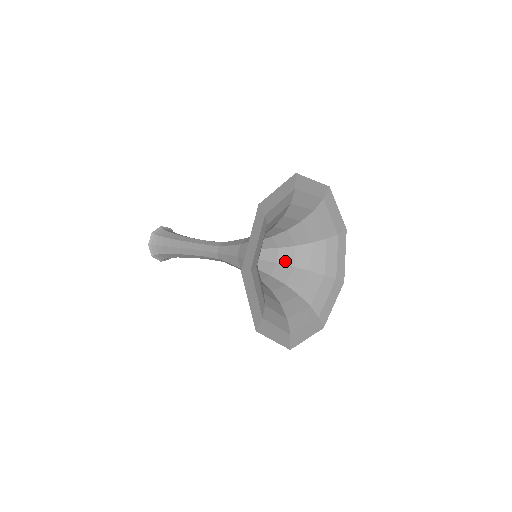
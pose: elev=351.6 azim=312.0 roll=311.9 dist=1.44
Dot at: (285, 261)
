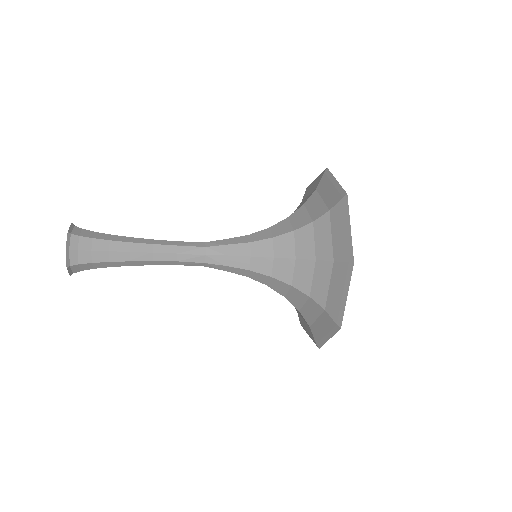
Dot at: occluded
